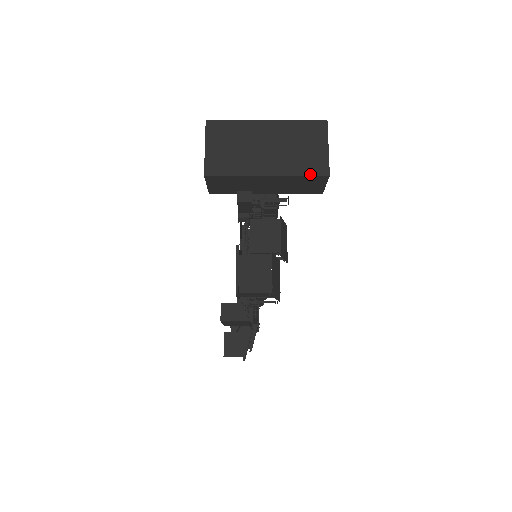
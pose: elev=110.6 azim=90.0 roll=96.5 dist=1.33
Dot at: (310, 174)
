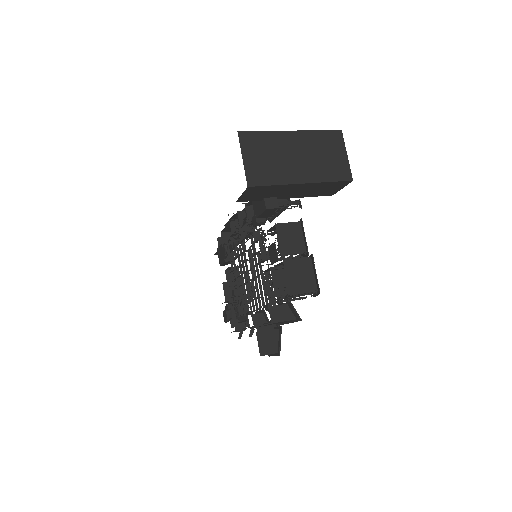
Dot at: (337, 180)
